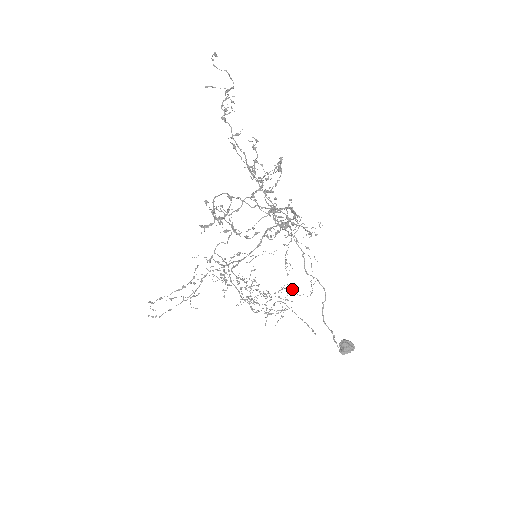
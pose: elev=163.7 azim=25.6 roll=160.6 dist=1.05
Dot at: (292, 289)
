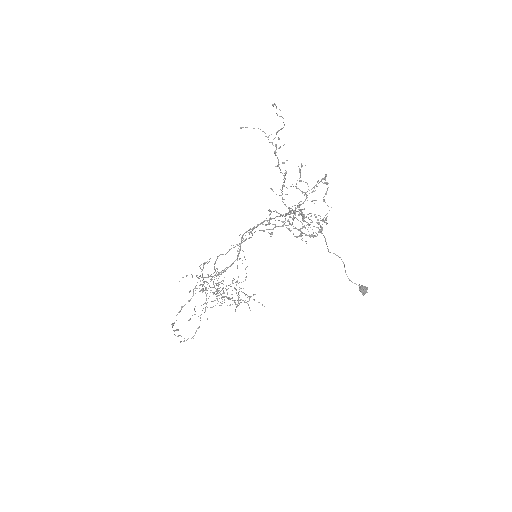
Dot at: occluded
